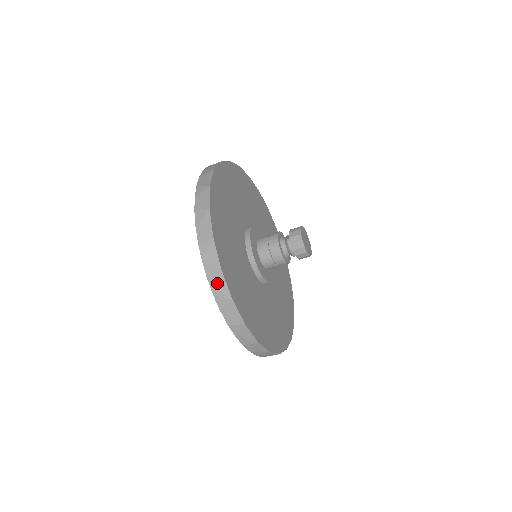
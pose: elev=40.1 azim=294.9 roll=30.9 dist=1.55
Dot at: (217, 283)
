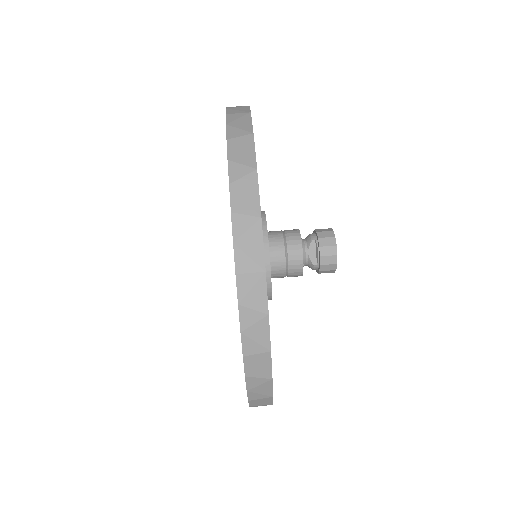
Dot at: occluded
